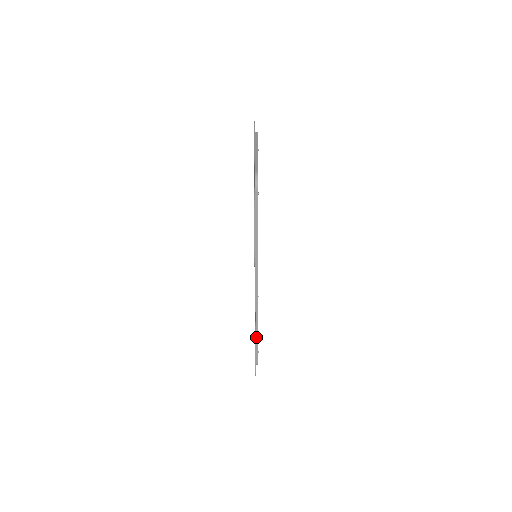
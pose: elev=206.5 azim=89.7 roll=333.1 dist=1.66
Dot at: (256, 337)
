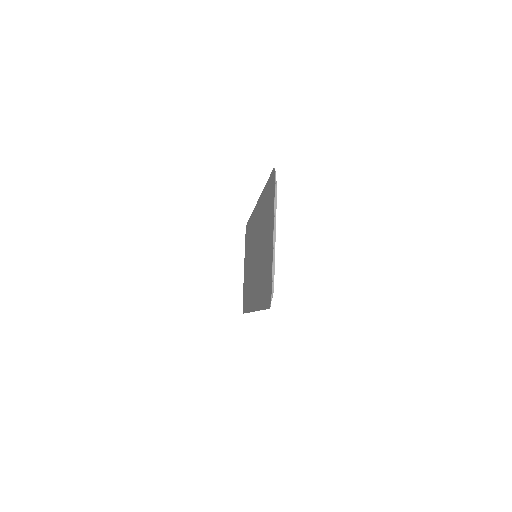
Dot at: occluded
